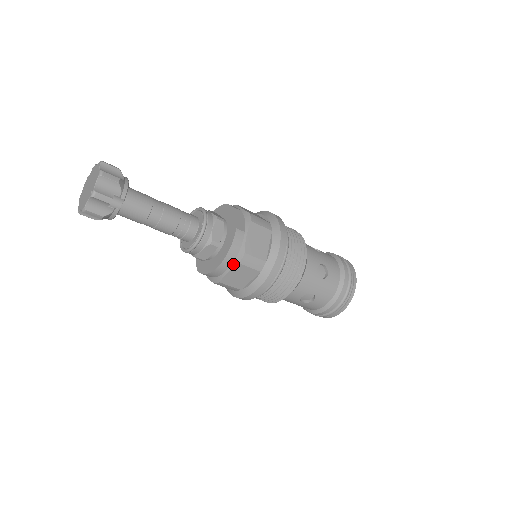
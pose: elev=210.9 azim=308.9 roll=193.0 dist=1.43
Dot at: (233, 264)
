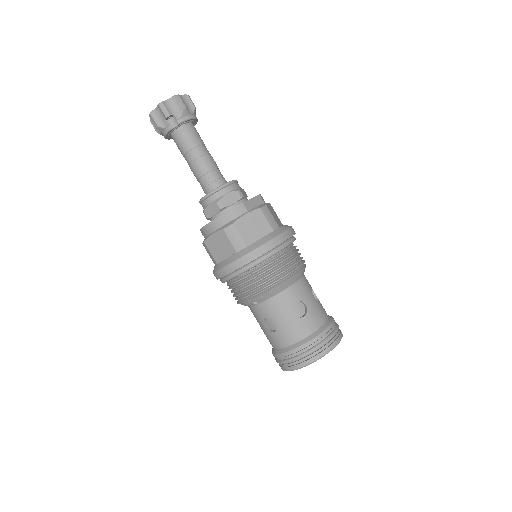
Dot at: (220, 228)
